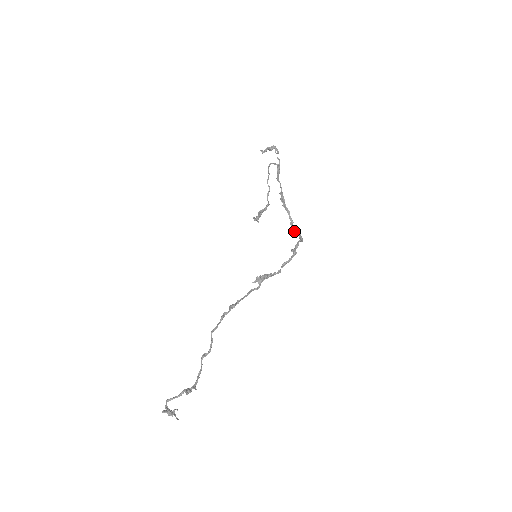
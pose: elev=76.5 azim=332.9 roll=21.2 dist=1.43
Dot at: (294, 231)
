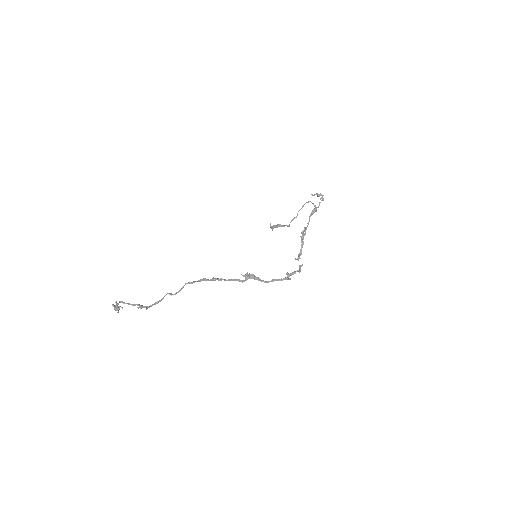
Dot at: occluded
